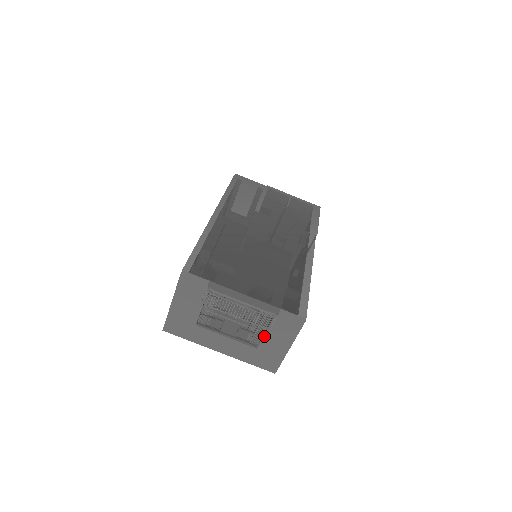
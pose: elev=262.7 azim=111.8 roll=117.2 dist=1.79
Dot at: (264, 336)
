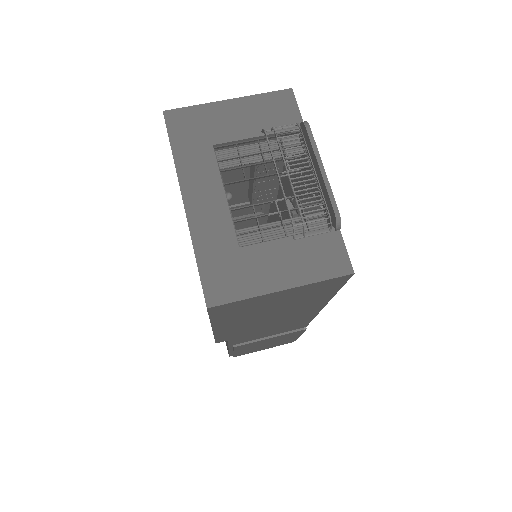
Dot at: (274, 240)
